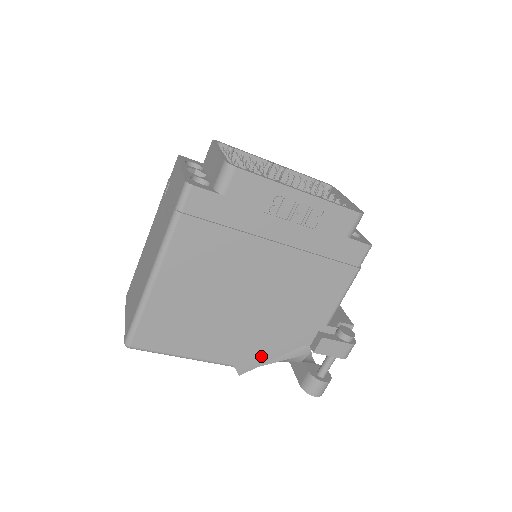
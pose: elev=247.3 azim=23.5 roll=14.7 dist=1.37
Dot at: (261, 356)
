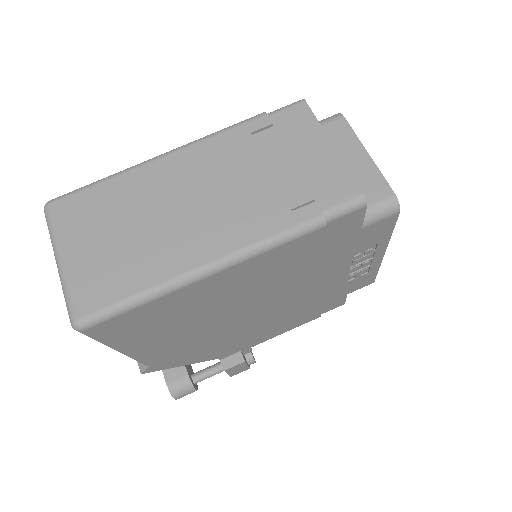
Dot at: (181, 361)
